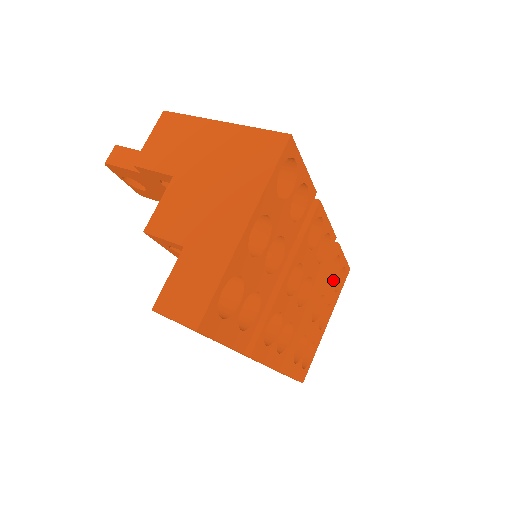
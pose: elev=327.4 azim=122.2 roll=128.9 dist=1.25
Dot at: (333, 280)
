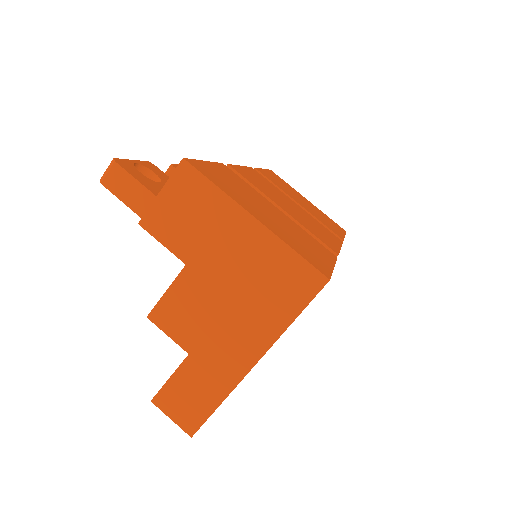
Dot at: occluded
